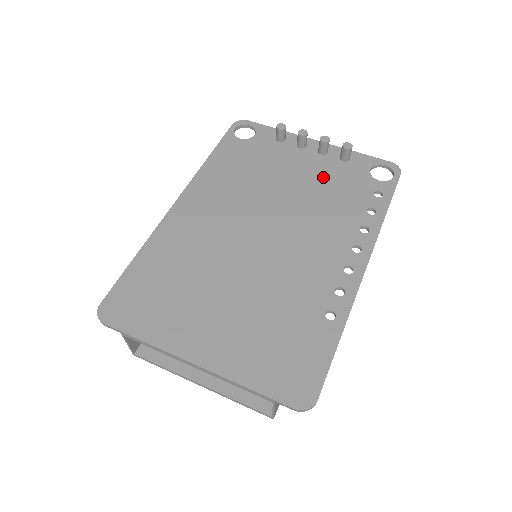
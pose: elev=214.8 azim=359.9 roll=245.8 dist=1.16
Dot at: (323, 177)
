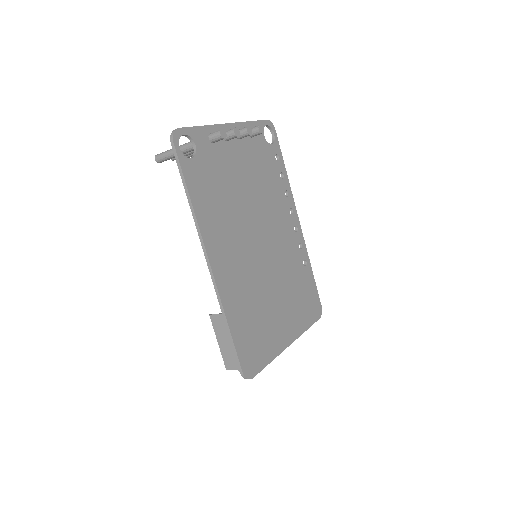
Dot at: (253, 163)
